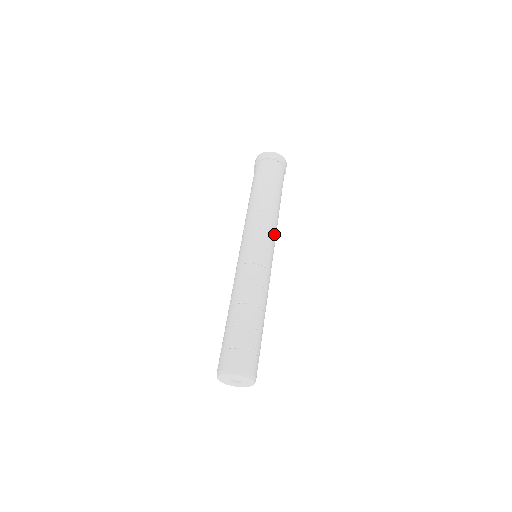
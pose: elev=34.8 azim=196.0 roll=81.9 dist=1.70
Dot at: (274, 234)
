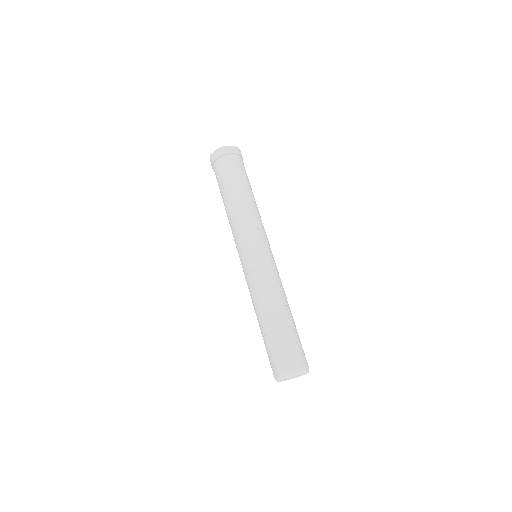
Dot at: occluded
